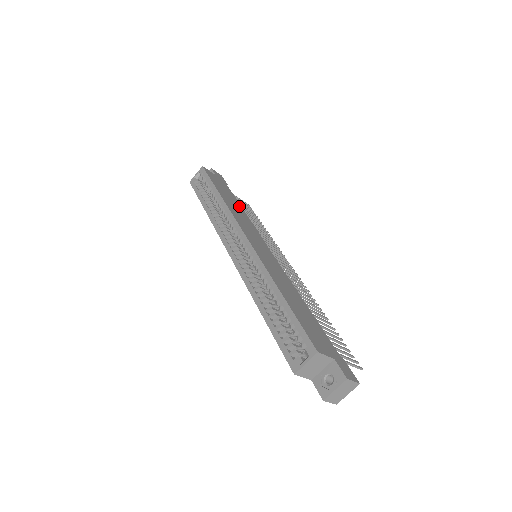
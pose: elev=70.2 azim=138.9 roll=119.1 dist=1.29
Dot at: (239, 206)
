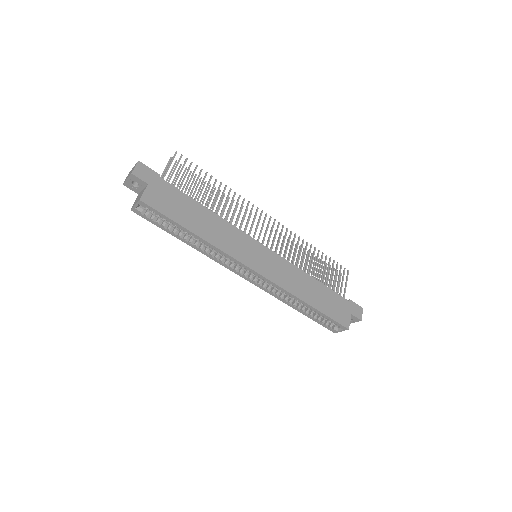
Dot at: (204, 211)
